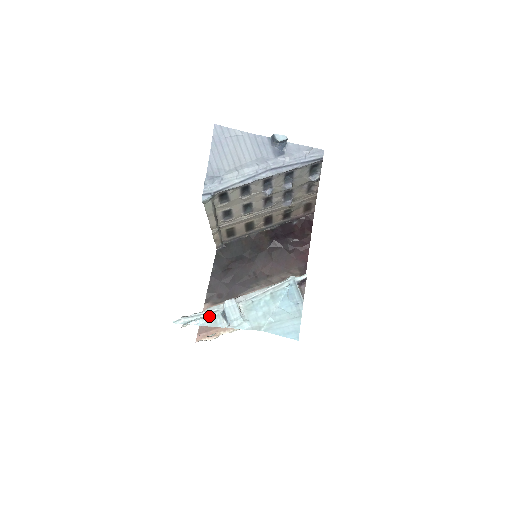
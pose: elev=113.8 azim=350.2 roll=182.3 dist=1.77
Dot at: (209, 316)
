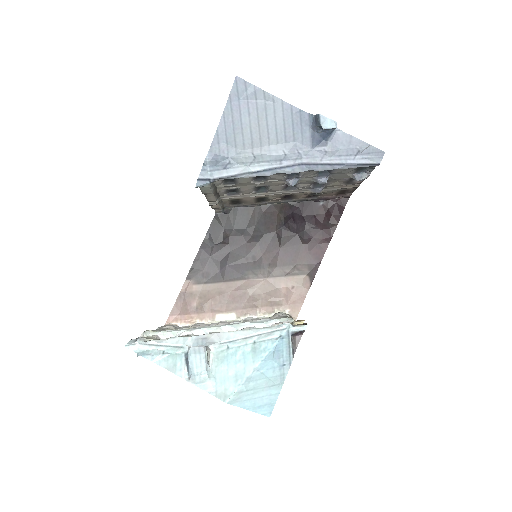
Dot at: (170, 352)
